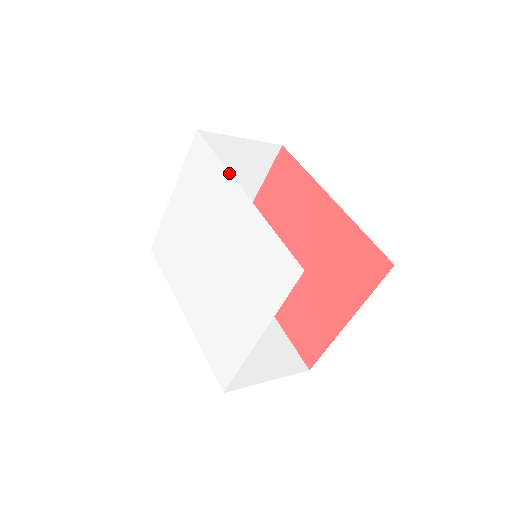
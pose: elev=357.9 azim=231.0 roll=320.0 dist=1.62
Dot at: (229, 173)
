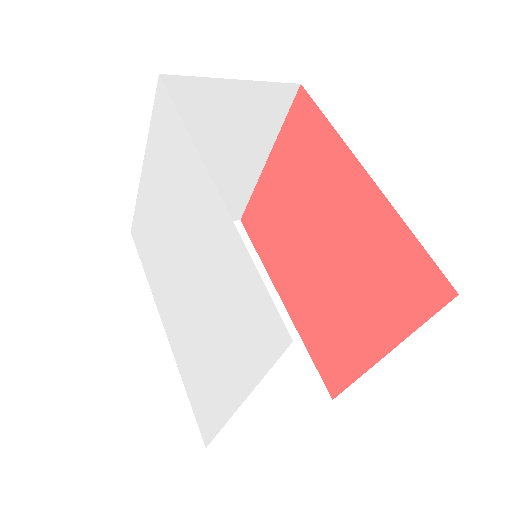
Dot at: (196, 150)
